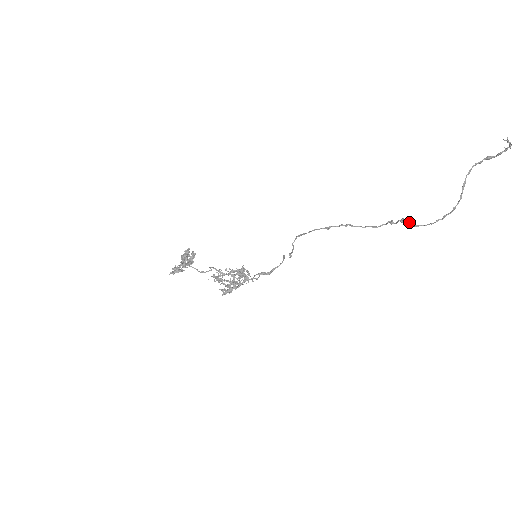
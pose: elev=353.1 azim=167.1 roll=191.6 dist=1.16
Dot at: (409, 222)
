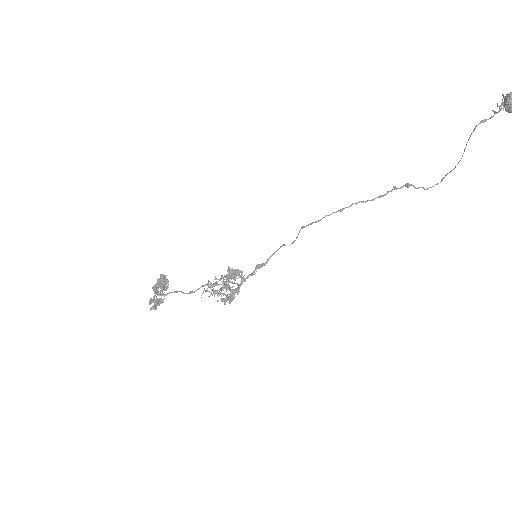
Dot at: (420, 187)
